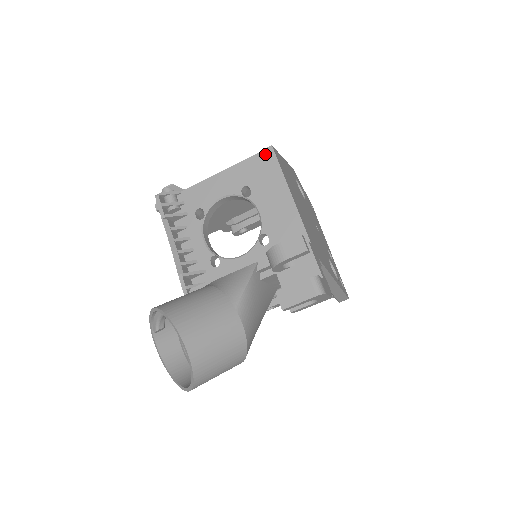
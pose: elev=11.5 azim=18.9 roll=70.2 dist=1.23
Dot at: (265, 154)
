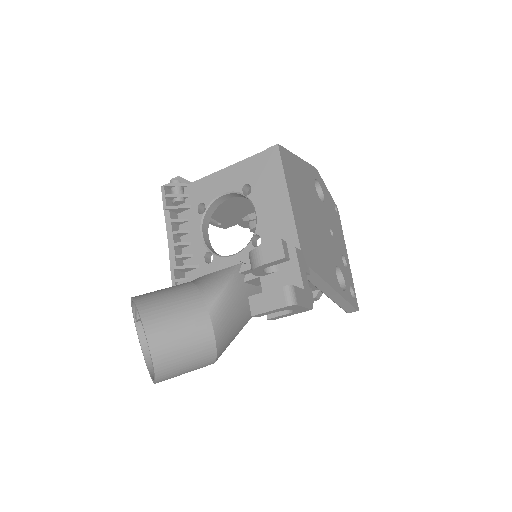
Dot at: (270, 152)
